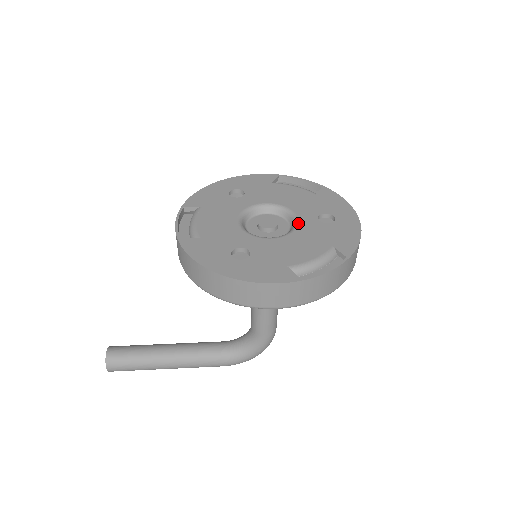
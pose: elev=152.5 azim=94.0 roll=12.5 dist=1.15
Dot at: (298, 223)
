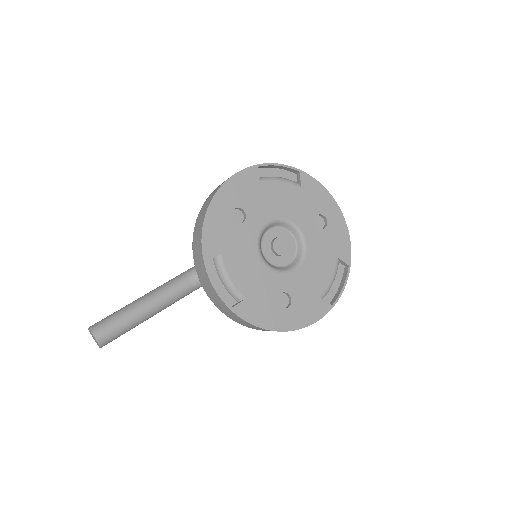
Dot at: (305, 239)
